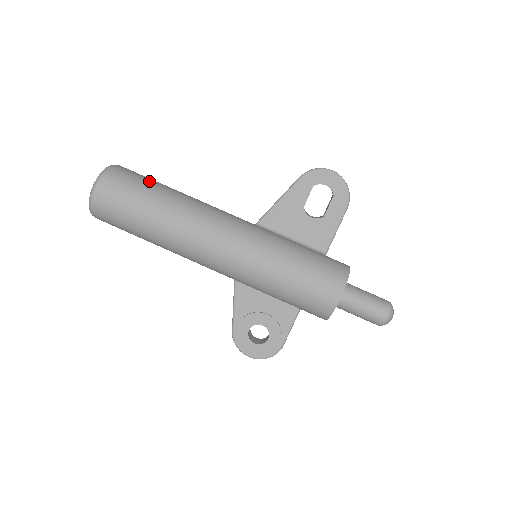
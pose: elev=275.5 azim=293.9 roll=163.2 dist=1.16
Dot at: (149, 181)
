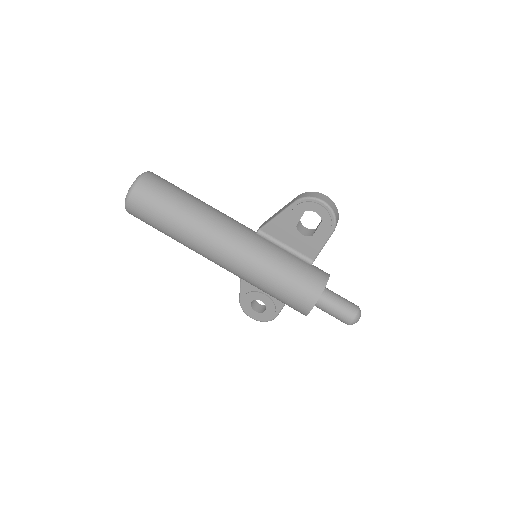
Dot at: (170, 193)
